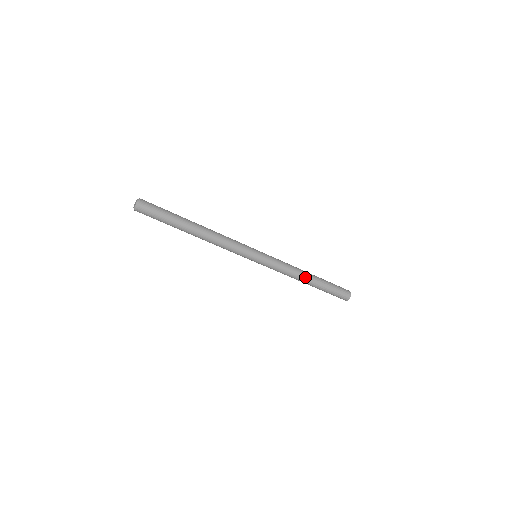
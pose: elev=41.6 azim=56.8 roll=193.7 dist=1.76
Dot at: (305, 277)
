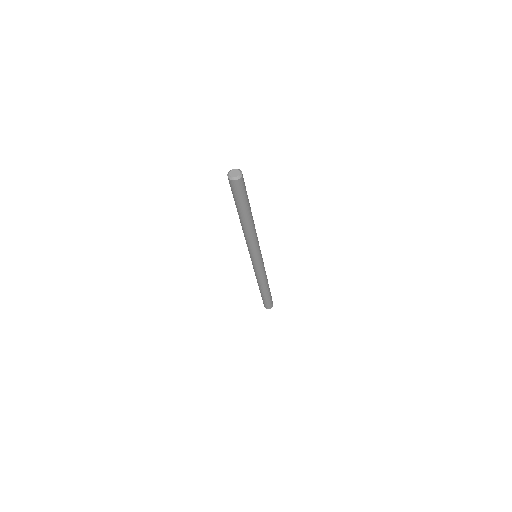
Dot at: (265, 286)
